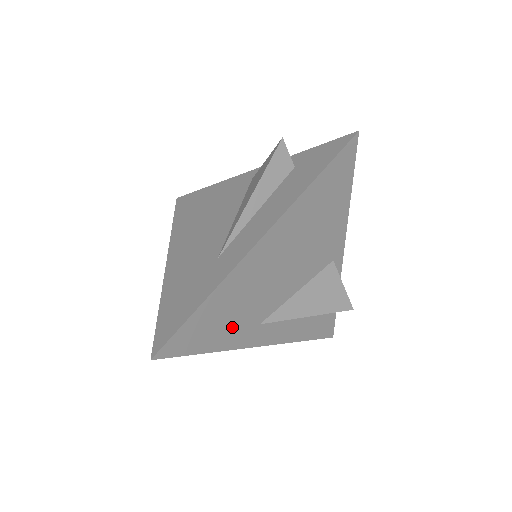
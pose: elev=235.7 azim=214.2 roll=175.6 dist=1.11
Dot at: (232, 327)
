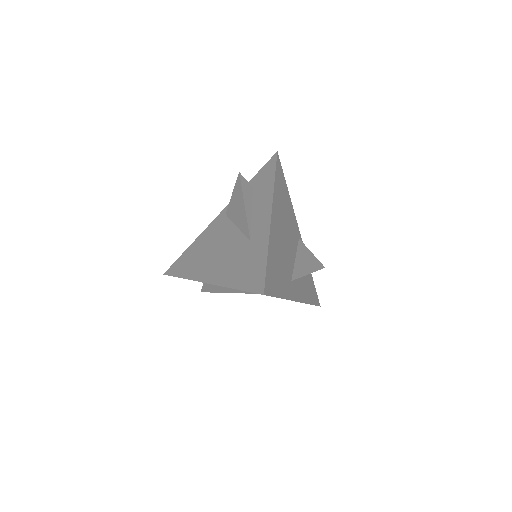
Dot at: (283, 279)
